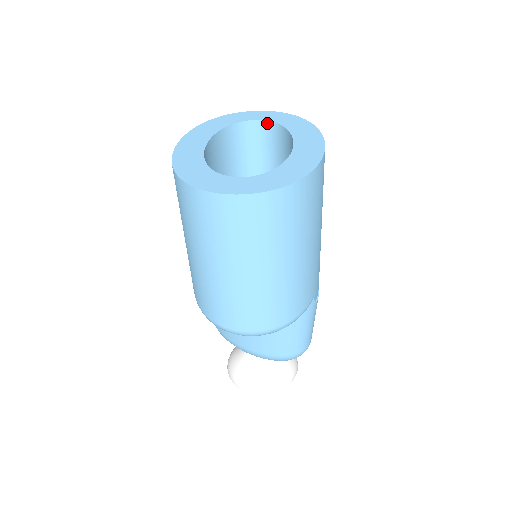
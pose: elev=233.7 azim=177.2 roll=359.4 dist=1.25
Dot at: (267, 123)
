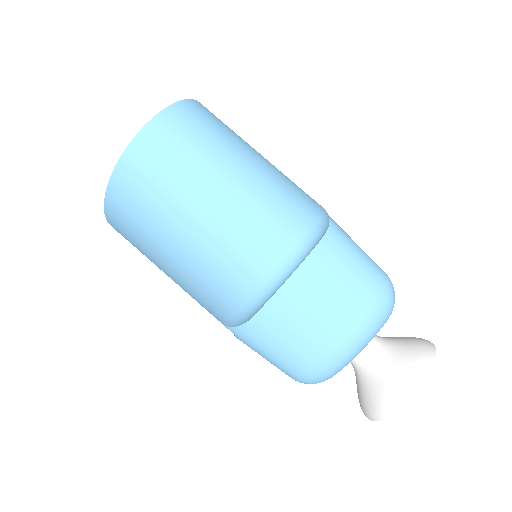
Dot at: occluded
